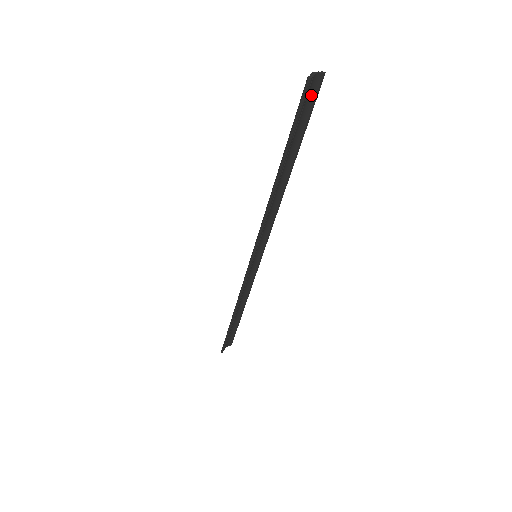
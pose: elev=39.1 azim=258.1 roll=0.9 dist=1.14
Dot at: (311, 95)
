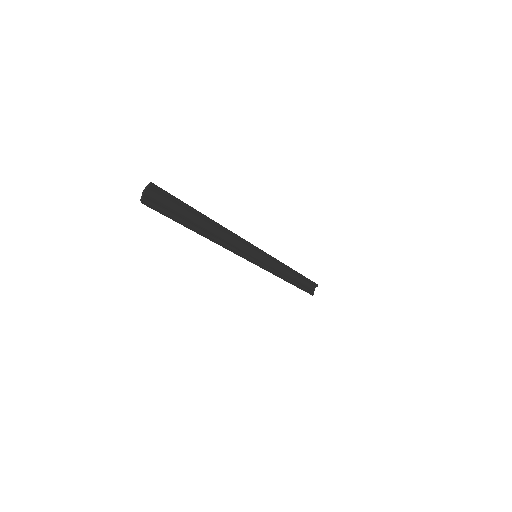
Dot at: (160, 196)
